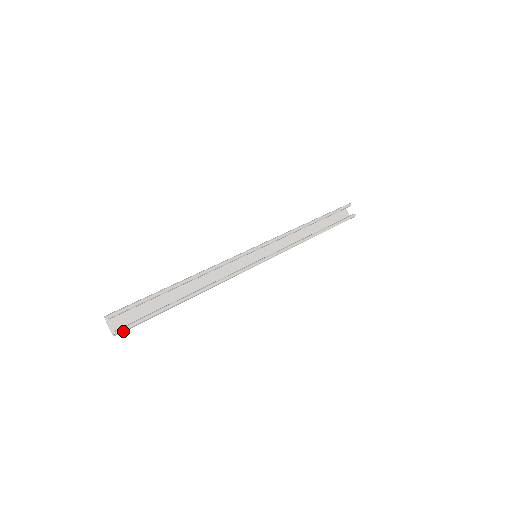
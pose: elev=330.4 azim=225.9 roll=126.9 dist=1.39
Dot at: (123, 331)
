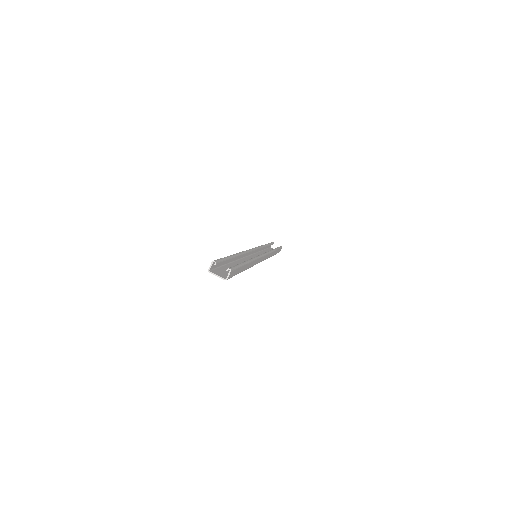
Dot at: (232, 269)
